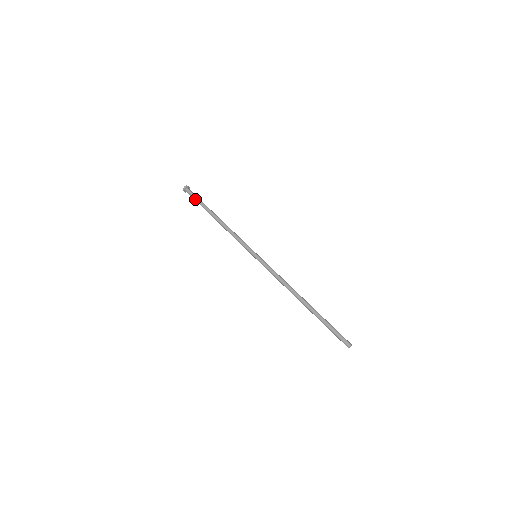
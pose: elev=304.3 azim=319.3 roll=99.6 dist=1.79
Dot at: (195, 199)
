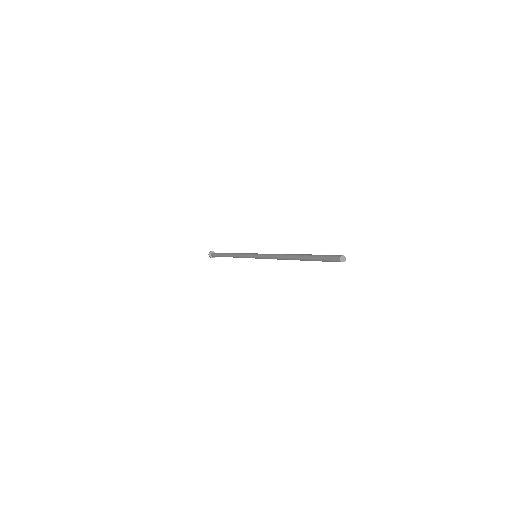
Dot at: occluded
